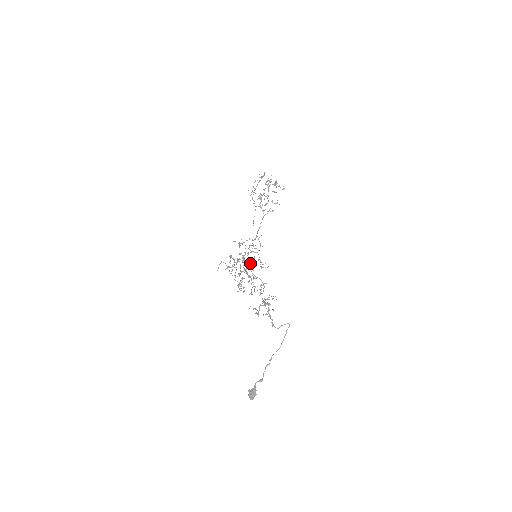
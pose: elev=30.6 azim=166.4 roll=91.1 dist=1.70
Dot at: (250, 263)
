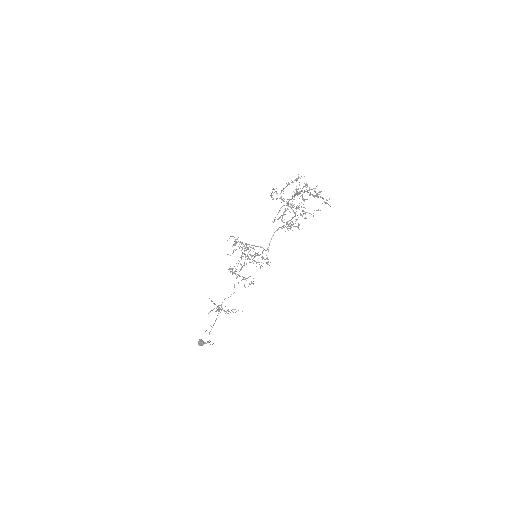
Dot at: occluded
